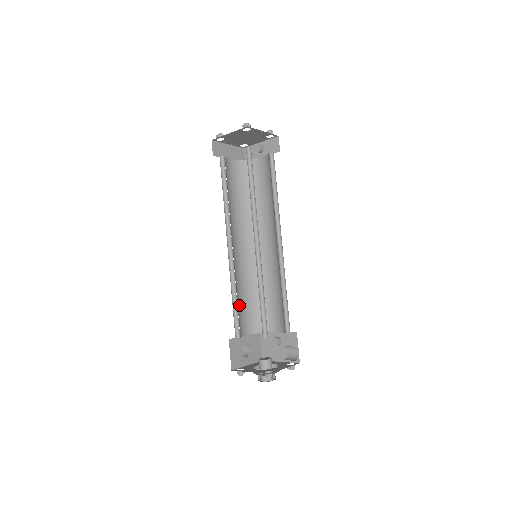
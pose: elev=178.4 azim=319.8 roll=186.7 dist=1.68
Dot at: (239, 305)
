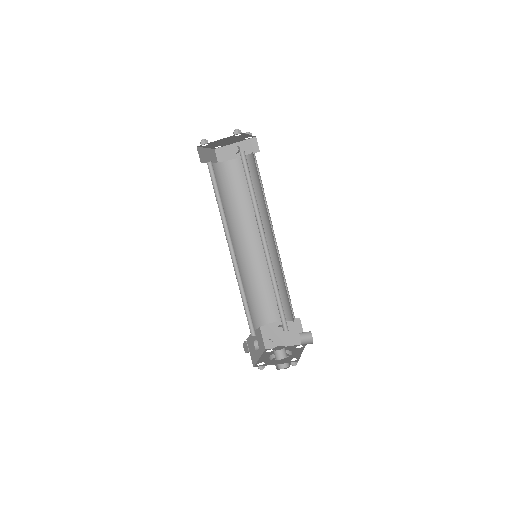
Dot at: occluded
